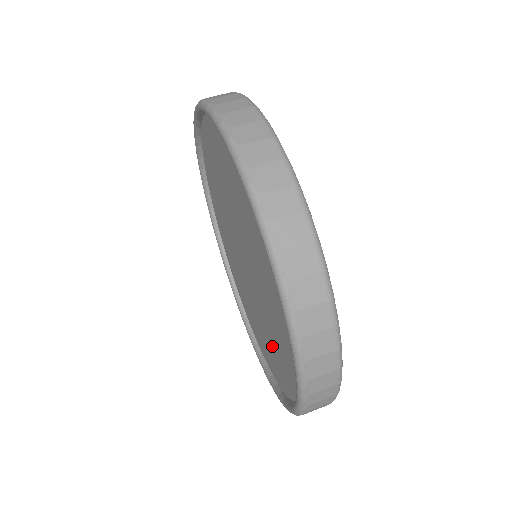
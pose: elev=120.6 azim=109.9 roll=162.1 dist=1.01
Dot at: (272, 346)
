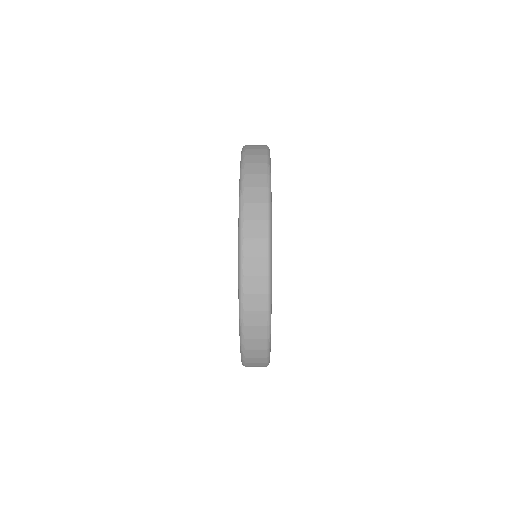
Dot at: occluded
